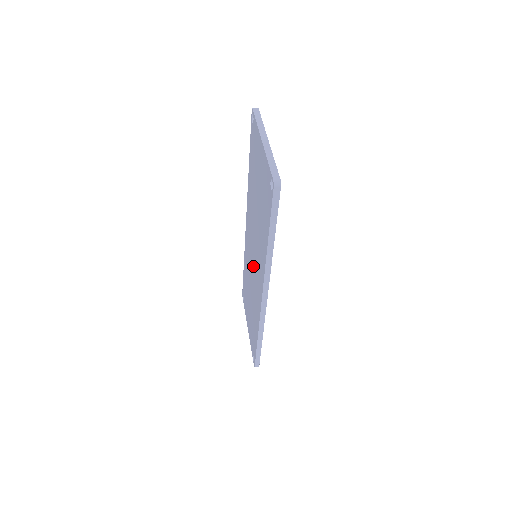
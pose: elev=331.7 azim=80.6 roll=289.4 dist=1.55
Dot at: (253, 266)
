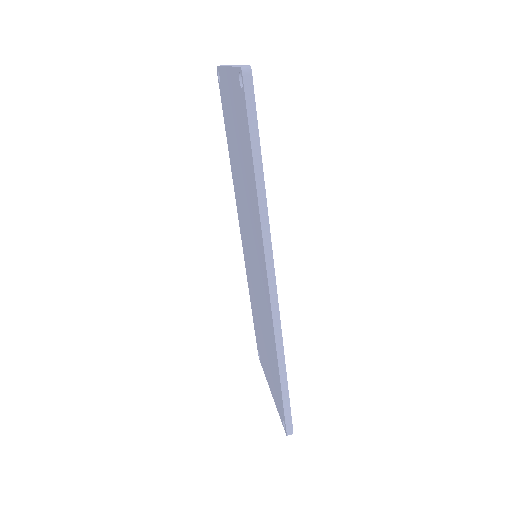
Dot at: (255, 271)
